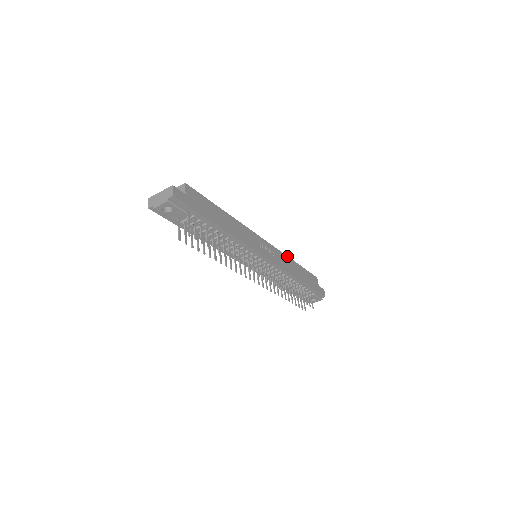
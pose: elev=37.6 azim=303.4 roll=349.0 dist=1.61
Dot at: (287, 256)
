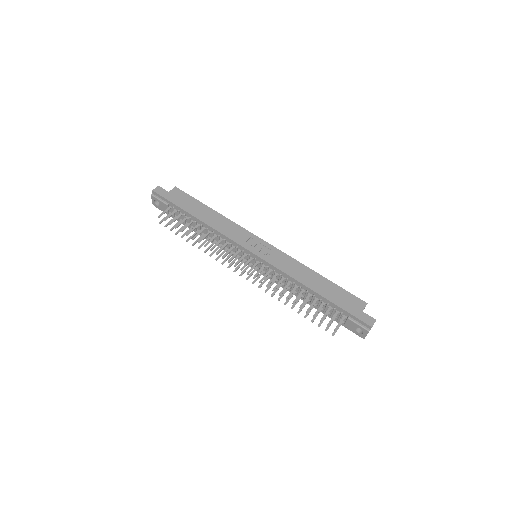
Dot at: (302, 264)
